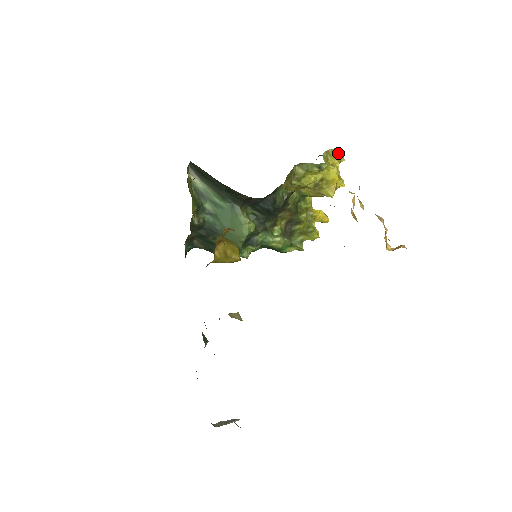
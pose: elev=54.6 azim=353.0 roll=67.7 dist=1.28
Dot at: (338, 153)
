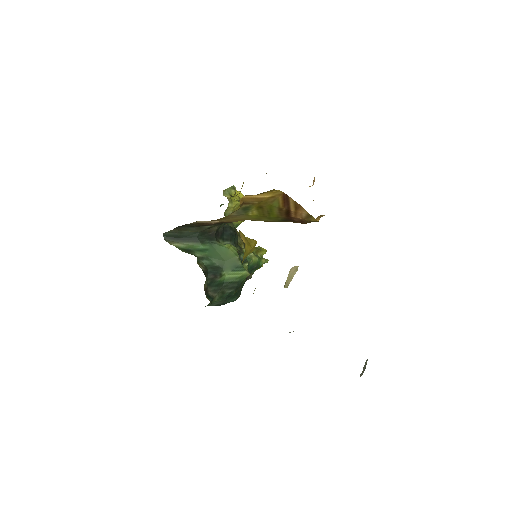
Dot at: occluded
